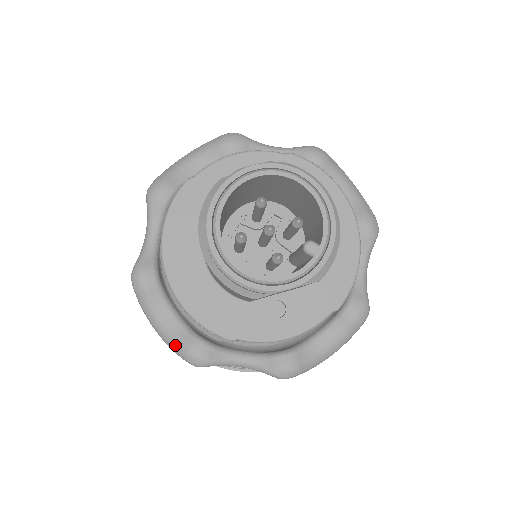
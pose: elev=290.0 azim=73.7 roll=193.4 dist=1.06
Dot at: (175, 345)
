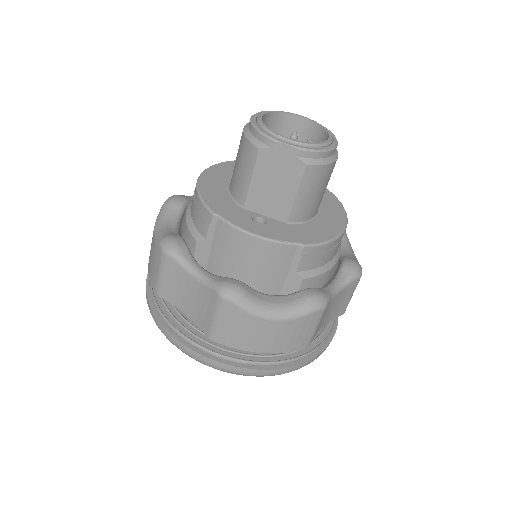
Dot at: (162, 235)
